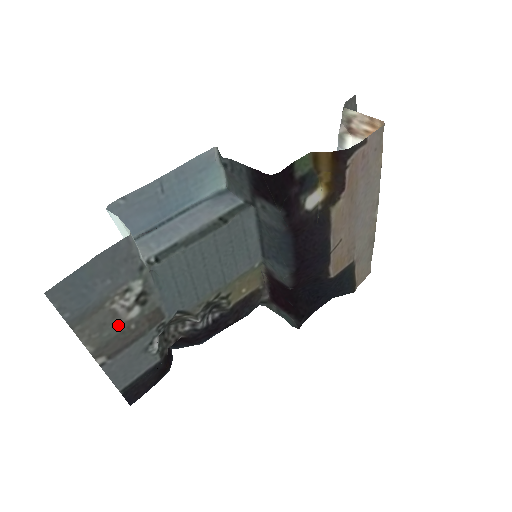
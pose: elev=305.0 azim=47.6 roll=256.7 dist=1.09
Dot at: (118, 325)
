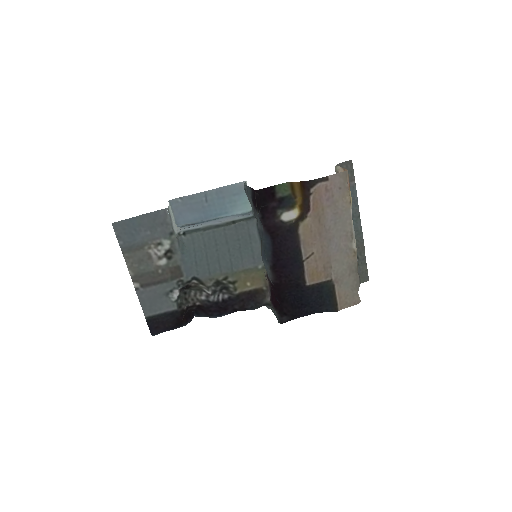
Dot at: (151, 265)
